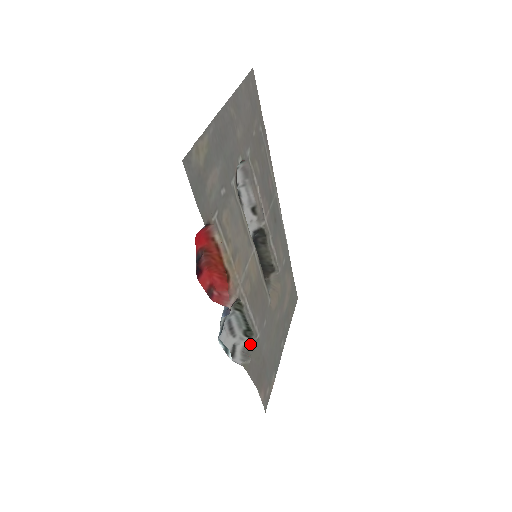
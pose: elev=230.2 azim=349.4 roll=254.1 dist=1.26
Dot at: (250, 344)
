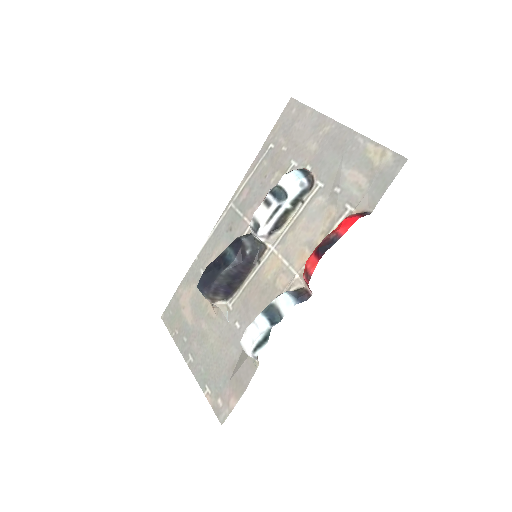
Dot at: occluded
